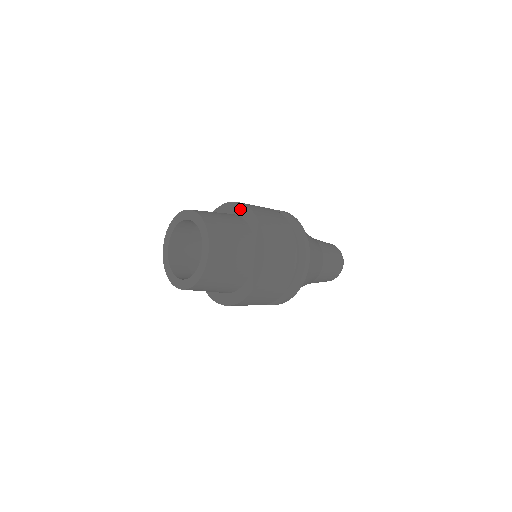
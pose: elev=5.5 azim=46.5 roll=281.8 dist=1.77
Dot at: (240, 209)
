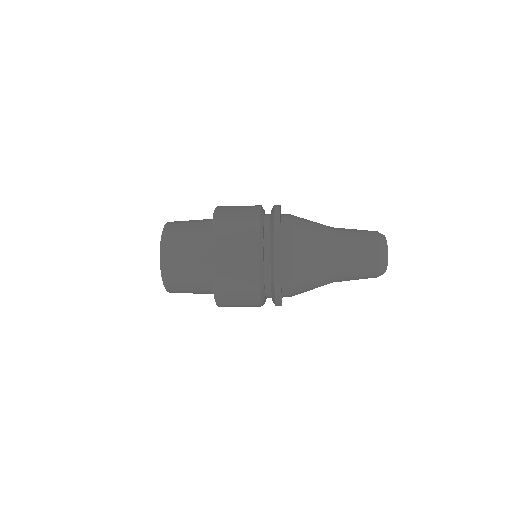
Dot at: occluded
